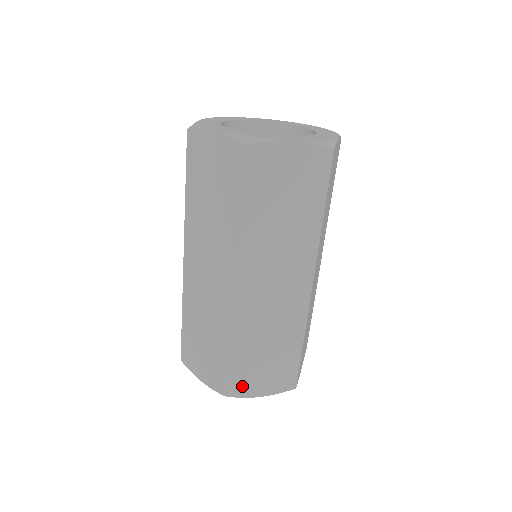
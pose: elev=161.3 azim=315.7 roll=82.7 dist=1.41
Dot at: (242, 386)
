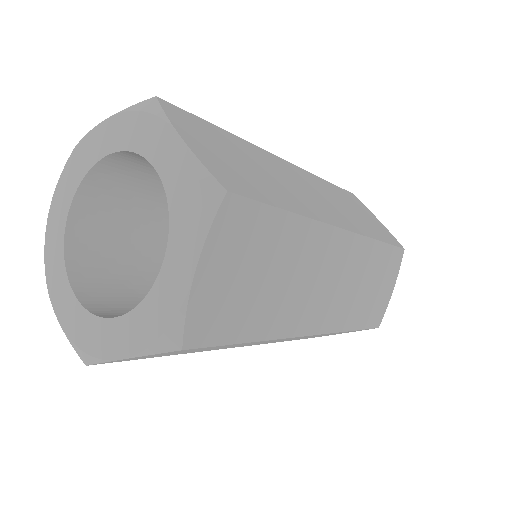
Dot at: (379, 312)
